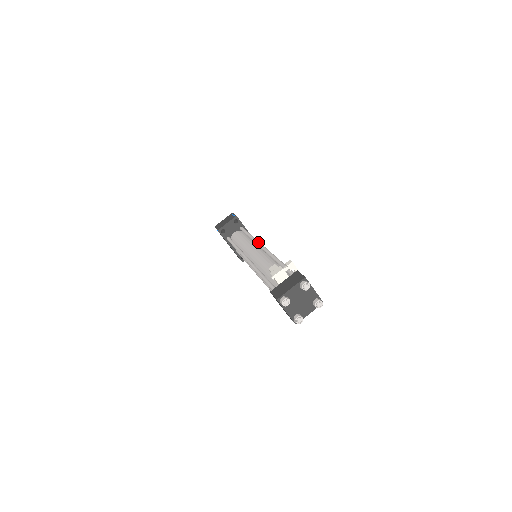
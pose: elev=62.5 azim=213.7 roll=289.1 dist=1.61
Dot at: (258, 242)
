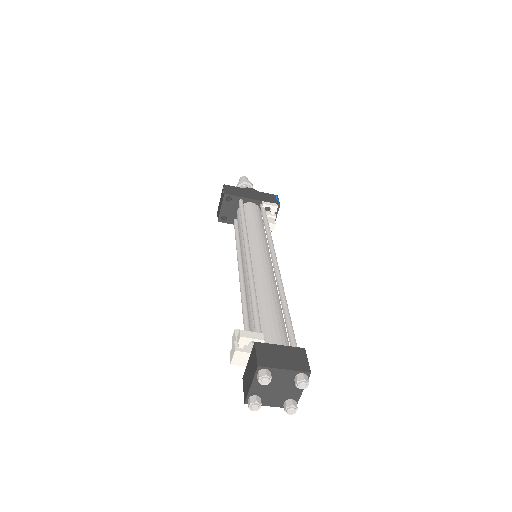
Dot at: (244, 244)
